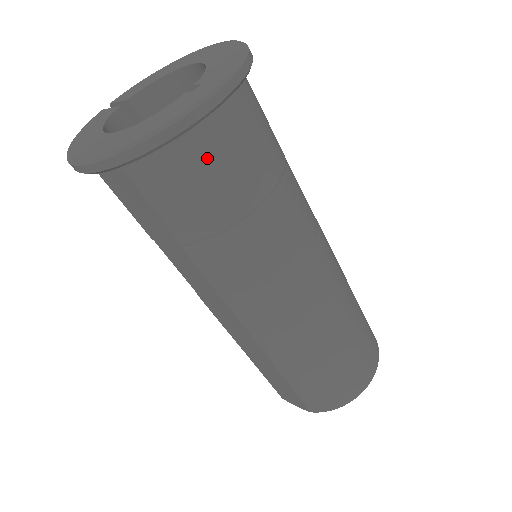
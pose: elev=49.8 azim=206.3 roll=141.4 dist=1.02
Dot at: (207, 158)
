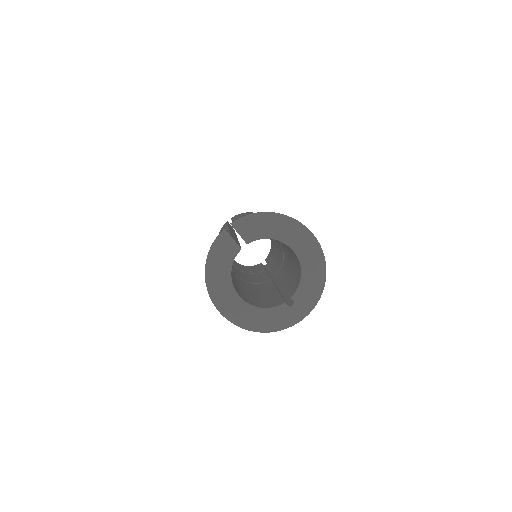
Dot at: occluded
